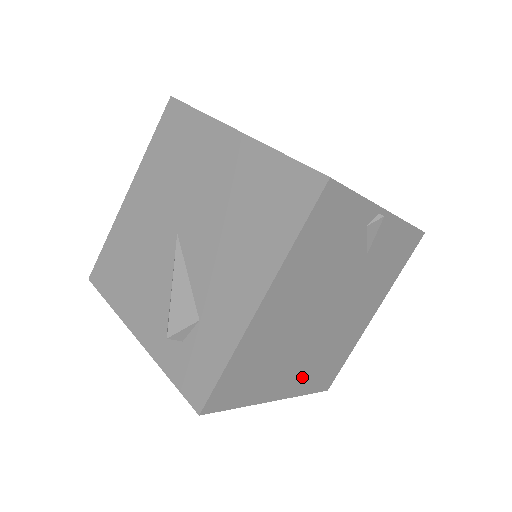
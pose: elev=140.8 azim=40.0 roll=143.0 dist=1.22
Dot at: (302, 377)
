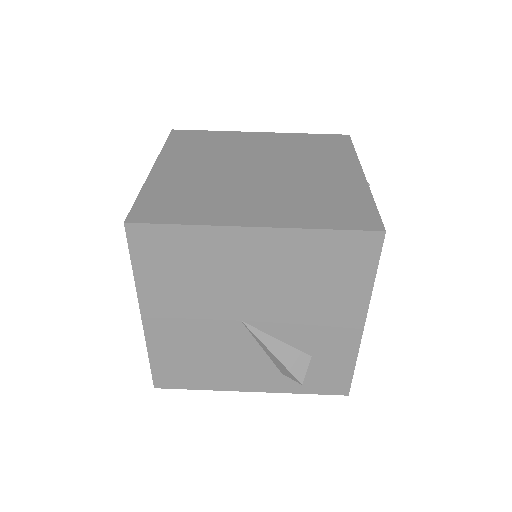
Dot at: occluded
